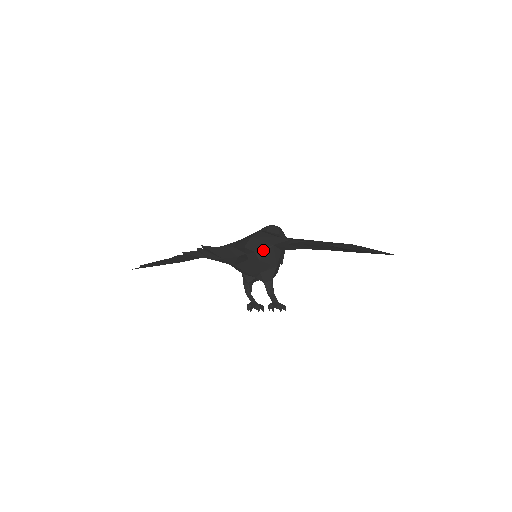
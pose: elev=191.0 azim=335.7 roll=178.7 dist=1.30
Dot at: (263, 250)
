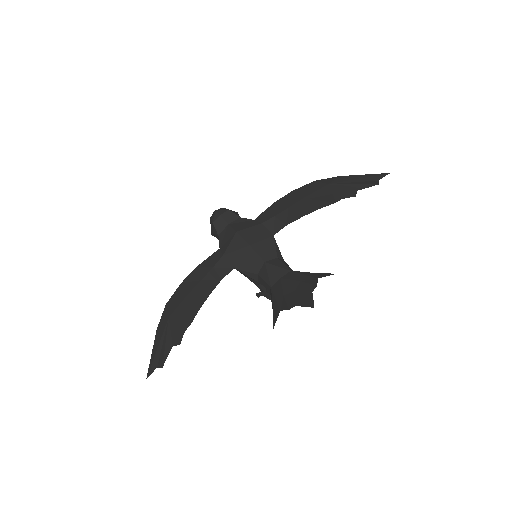
Dot at: (277, 249)
